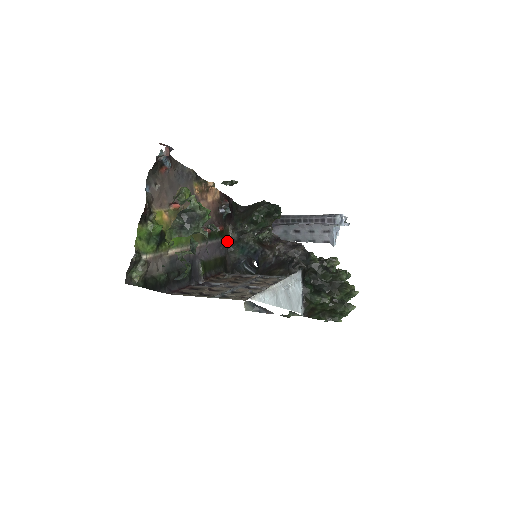
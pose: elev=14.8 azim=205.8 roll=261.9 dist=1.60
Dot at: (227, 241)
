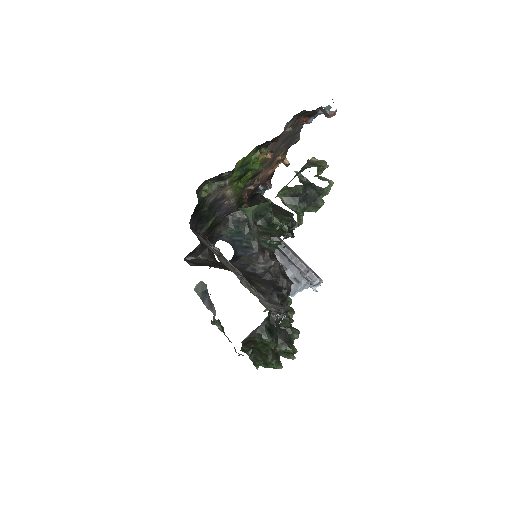
Dot at: (231, 213)
